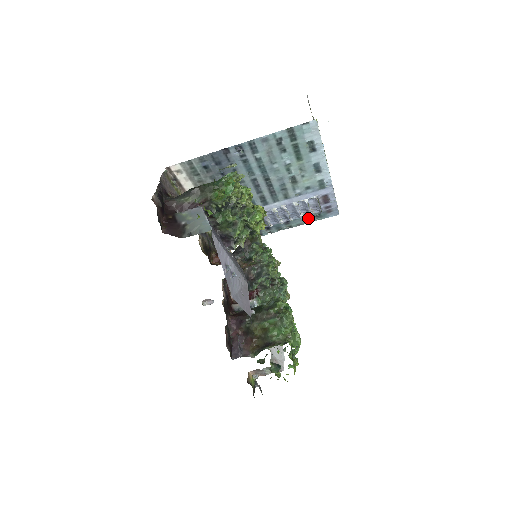
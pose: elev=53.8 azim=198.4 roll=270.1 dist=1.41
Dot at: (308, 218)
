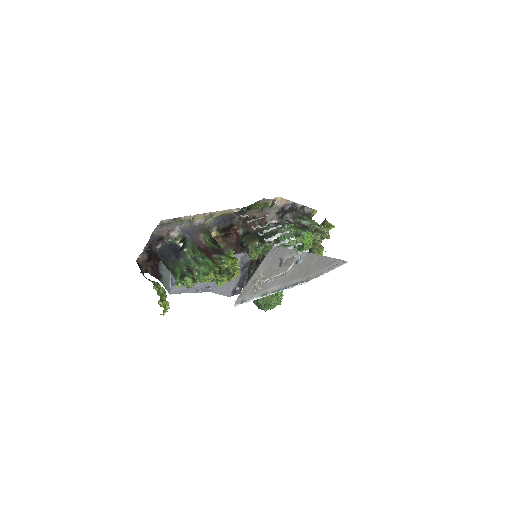
Dot at: occluded
